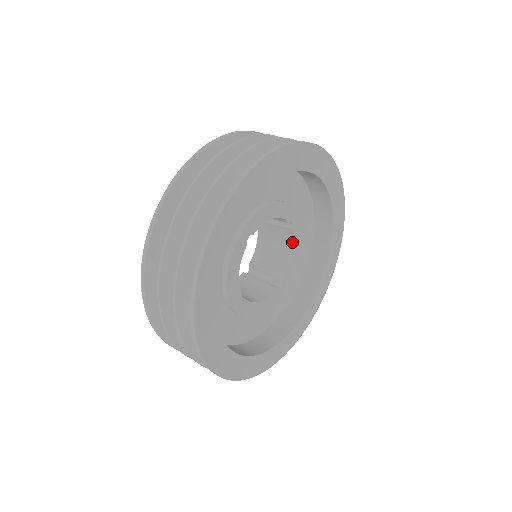
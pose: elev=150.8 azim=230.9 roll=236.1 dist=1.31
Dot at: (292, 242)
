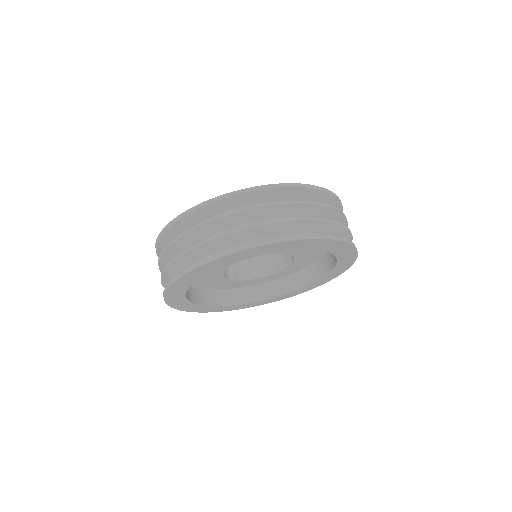
Dot at: (293, 257)
